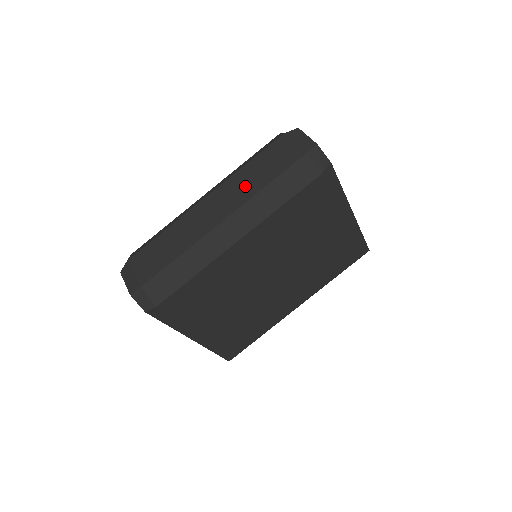
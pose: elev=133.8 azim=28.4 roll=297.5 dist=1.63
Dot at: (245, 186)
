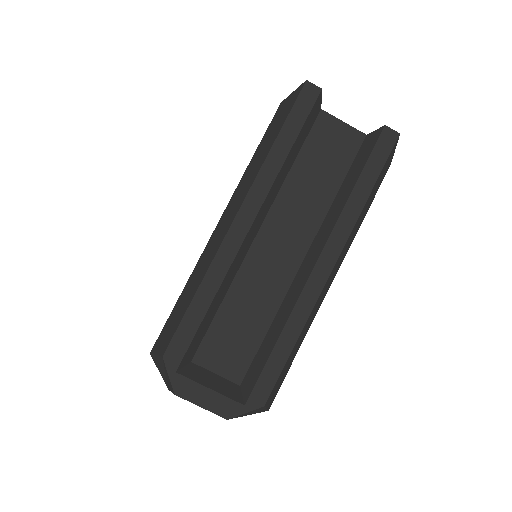
Dot at: occluded
